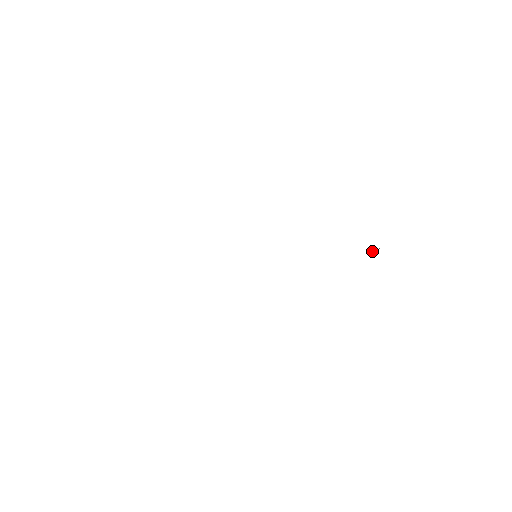
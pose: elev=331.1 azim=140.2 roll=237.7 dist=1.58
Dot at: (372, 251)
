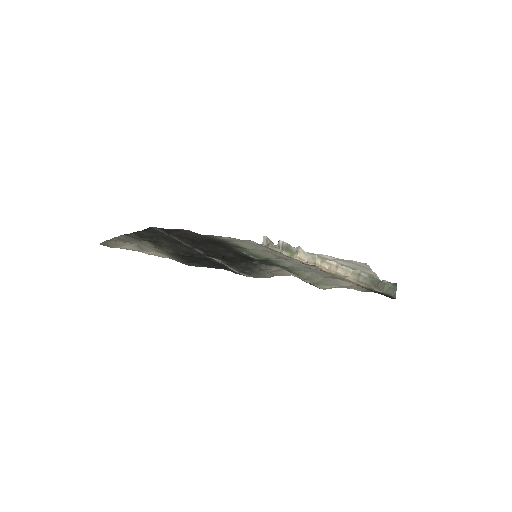
Dot at: (383, 282)
